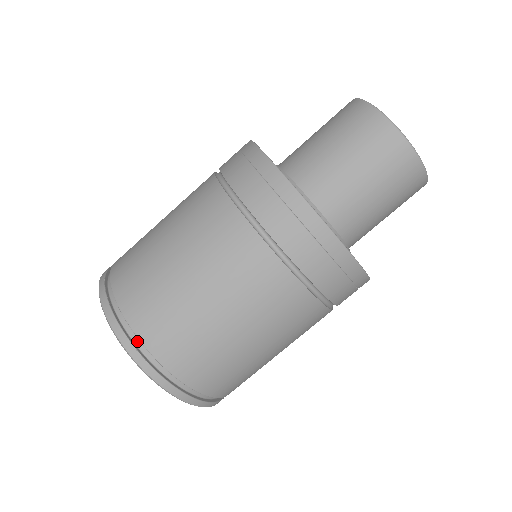
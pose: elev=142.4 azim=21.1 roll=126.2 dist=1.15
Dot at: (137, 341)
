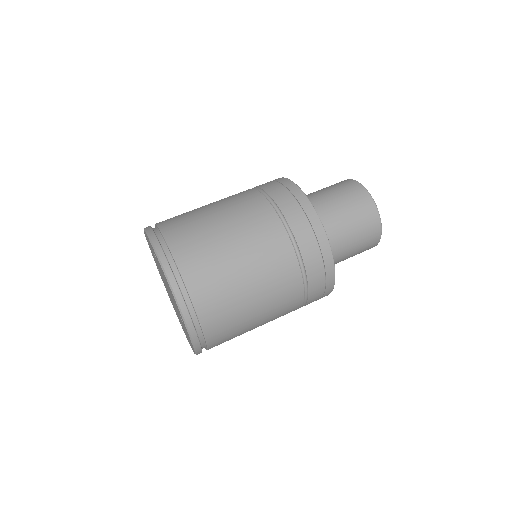
Dot at: (196, 324)
